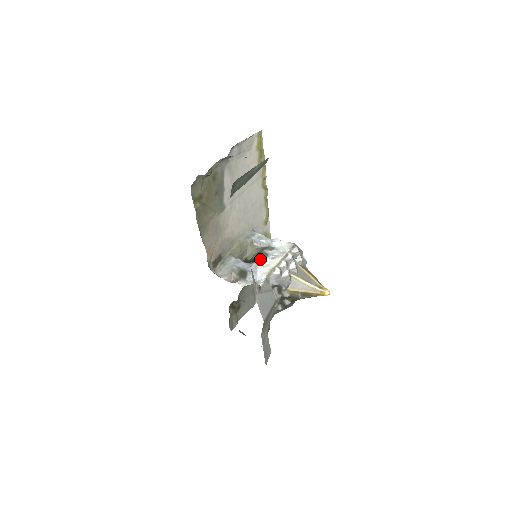
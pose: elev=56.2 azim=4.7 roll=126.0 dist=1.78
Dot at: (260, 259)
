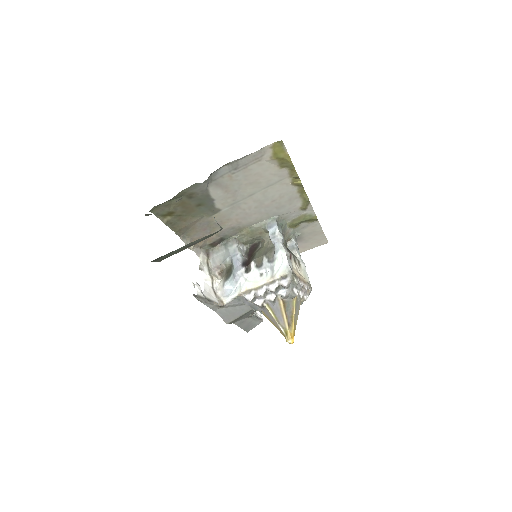
Dot at: (252, 266)
